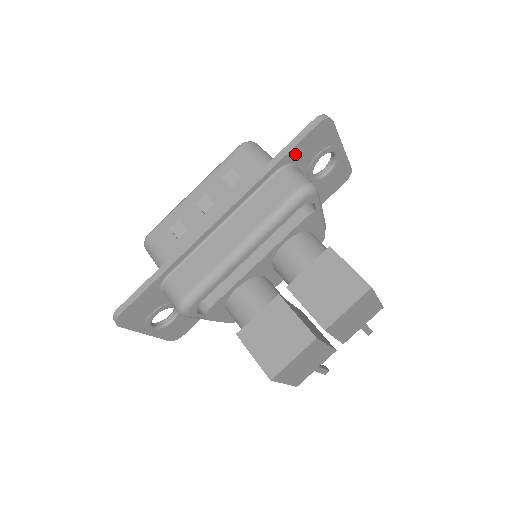
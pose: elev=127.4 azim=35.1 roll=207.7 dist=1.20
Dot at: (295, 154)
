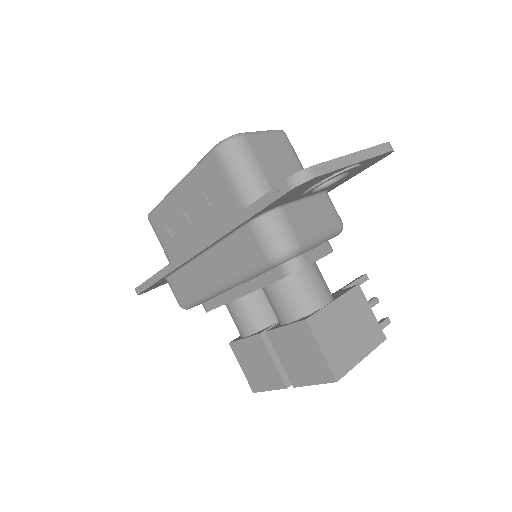
Dot at: (267, 208)
